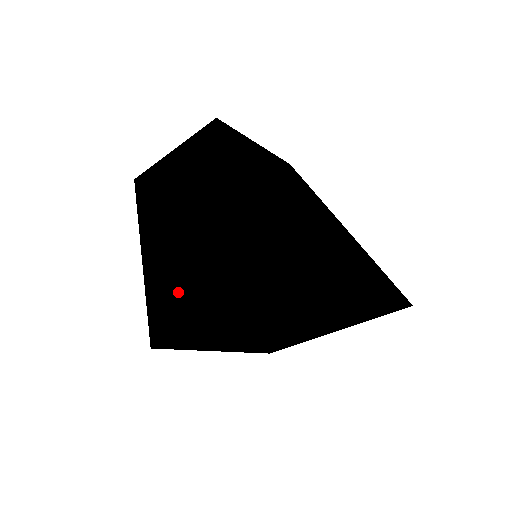
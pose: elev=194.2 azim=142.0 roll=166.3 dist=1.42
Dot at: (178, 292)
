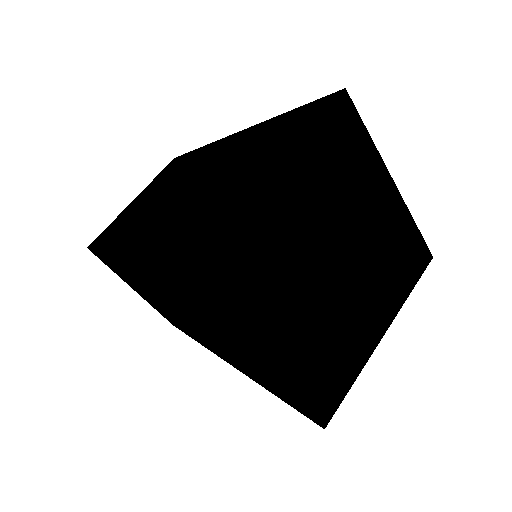
Dot at: (193, 225)
